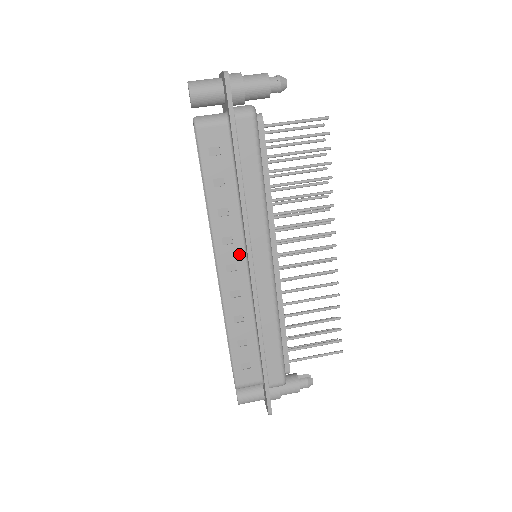
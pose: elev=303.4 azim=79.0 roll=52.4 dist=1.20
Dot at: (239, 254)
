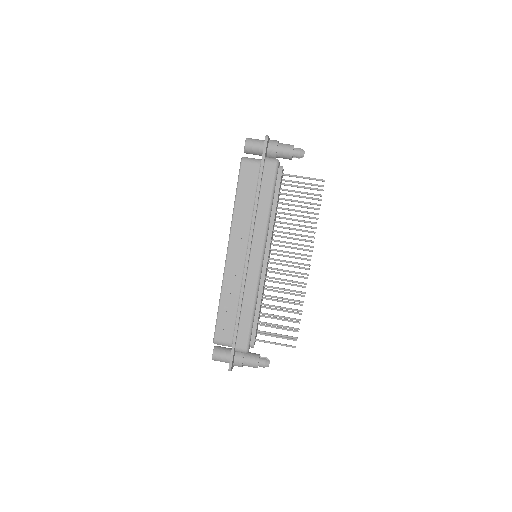
Dot at: (243, 247)
